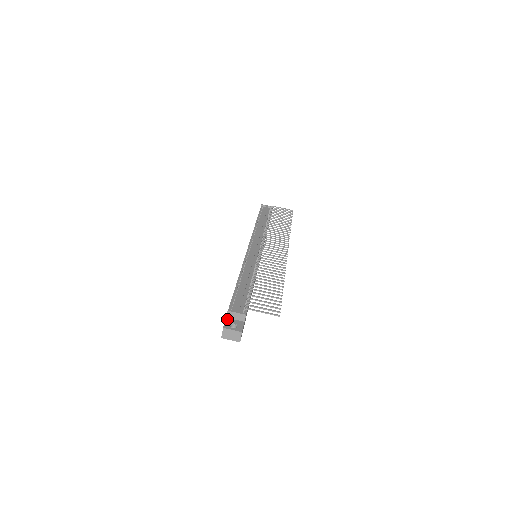
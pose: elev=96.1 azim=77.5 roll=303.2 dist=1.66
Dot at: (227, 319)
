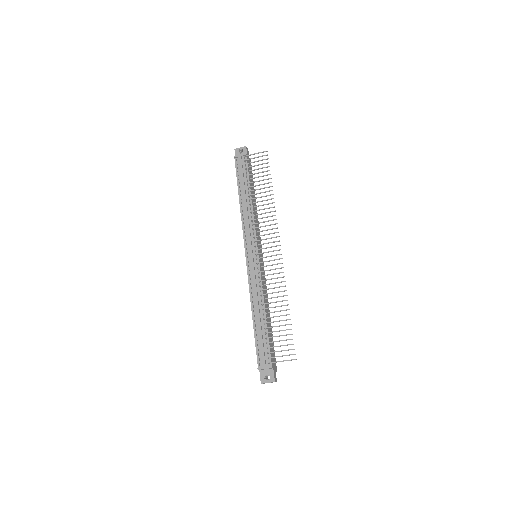
Dot at: (260, 372)
